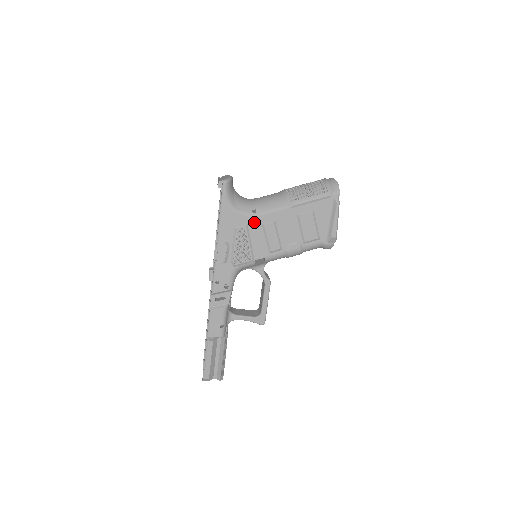
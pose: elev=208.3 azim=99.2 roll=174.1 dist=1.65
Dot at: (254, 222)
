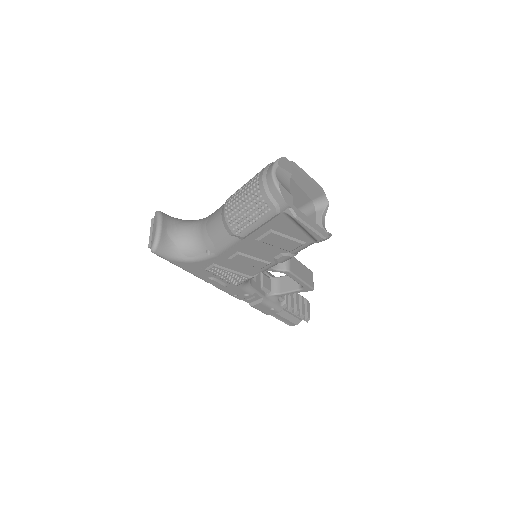
Dot at: (218, 260)
